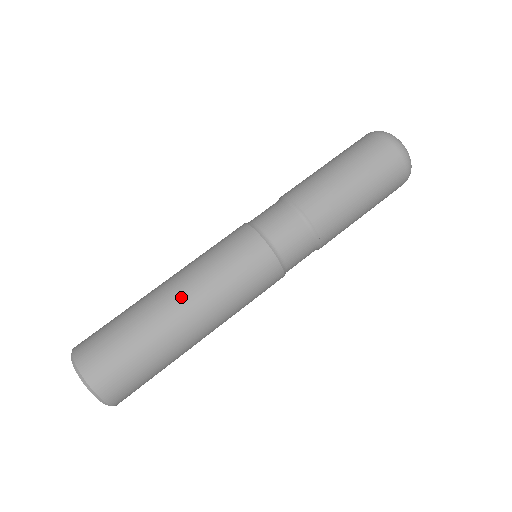
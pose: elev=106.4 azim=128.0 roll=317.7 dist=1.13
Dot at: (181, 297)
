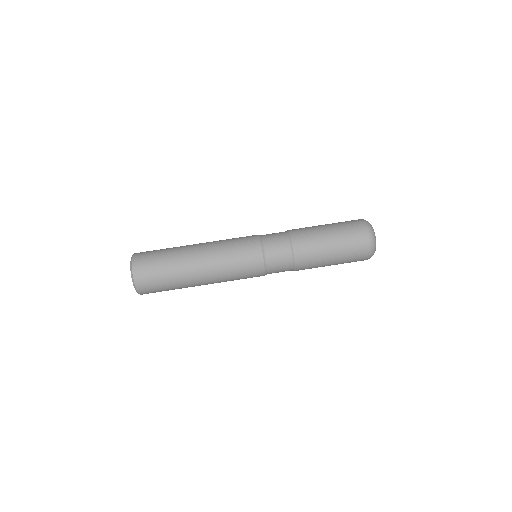
Dot at: (205, 279)
